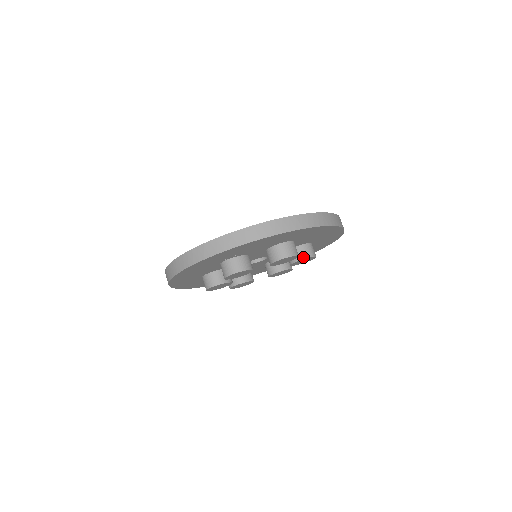
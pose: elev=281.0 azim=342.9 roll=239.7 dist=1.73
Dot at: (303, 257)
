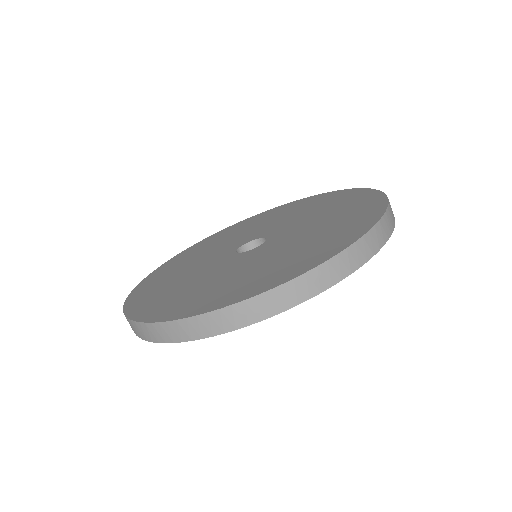
Dot at: occluded
